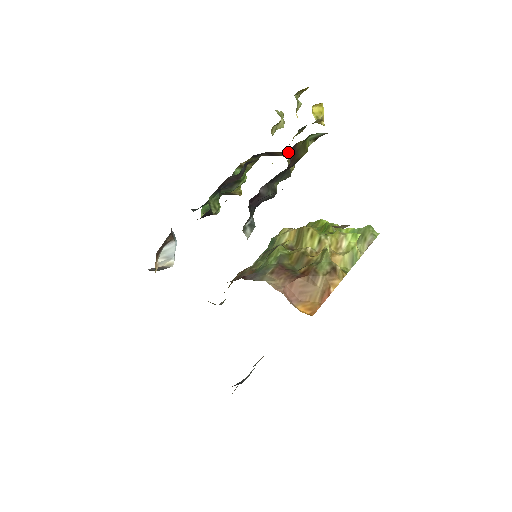
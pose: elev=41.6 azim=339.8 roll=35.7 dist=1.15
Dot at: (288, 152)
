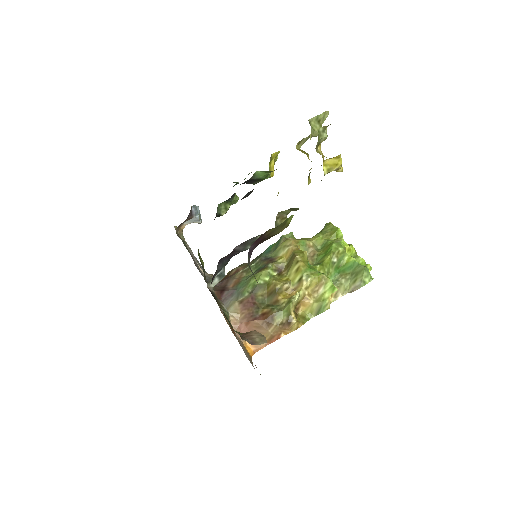
Dot at: occluded
